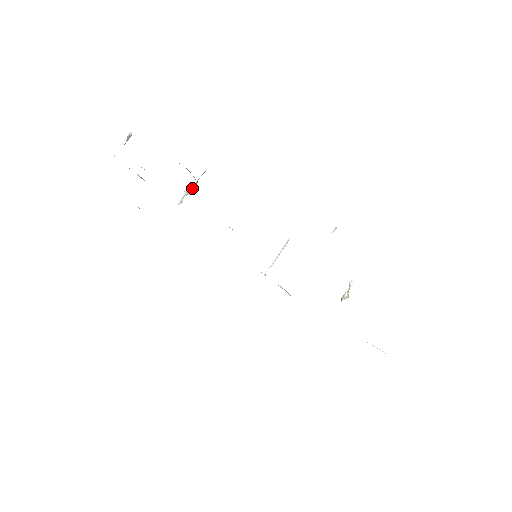
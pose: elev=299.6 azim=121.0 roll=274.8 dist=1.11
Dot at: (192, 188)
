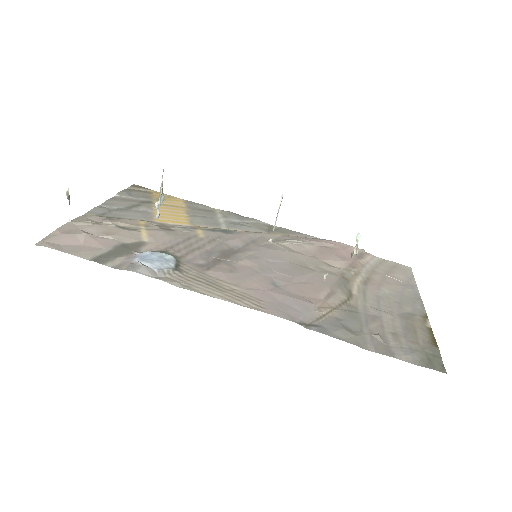
Dot at: (161, 197)
